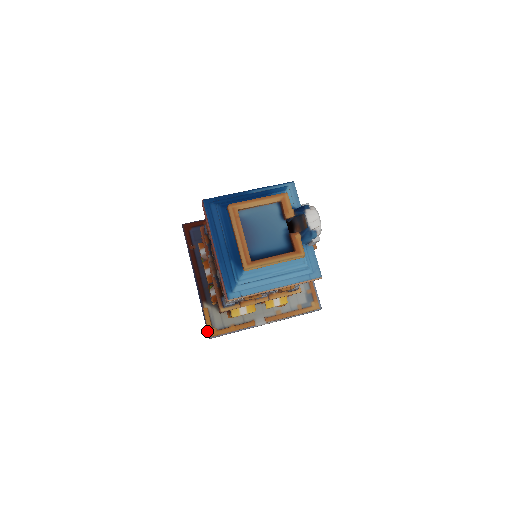
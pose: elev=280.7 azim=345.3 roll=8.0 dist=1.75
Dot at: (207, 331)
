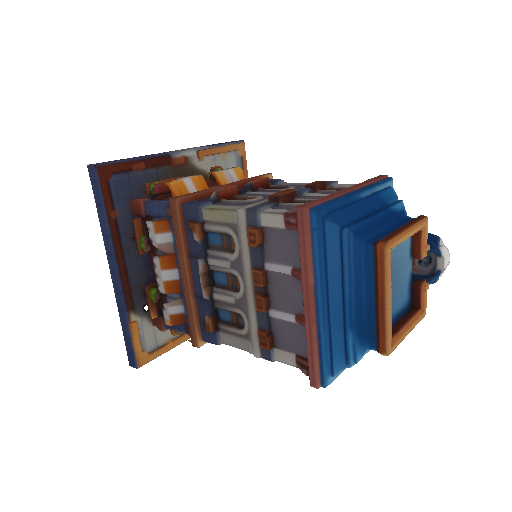
Dot at: (133, 358)
